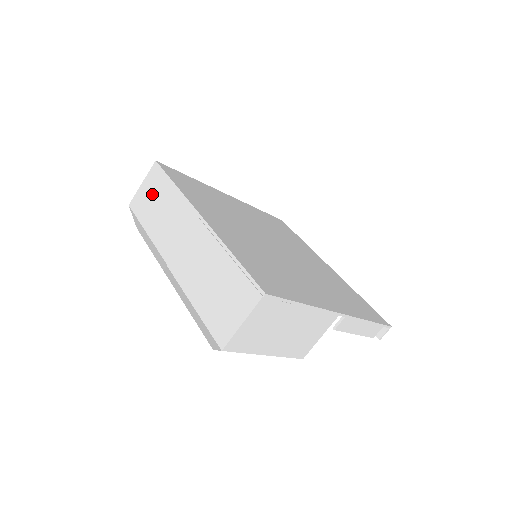
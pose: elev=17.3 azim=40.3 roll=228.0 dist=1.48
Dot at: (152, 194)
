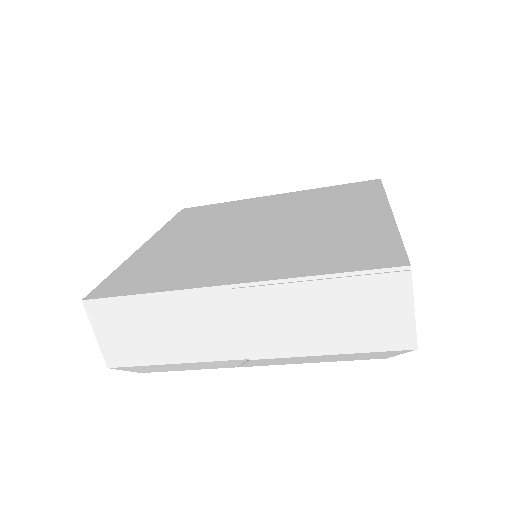
Dot at: (128, 330)
